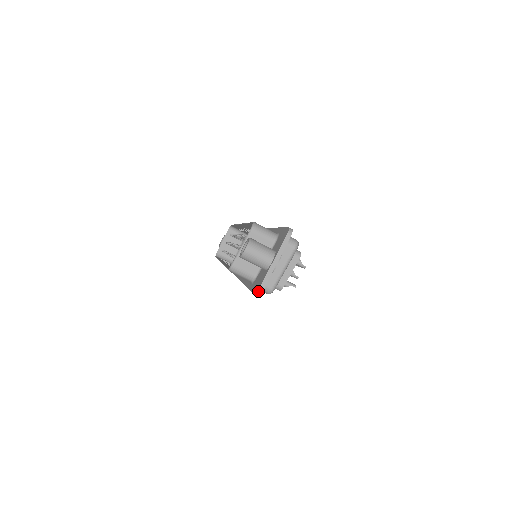
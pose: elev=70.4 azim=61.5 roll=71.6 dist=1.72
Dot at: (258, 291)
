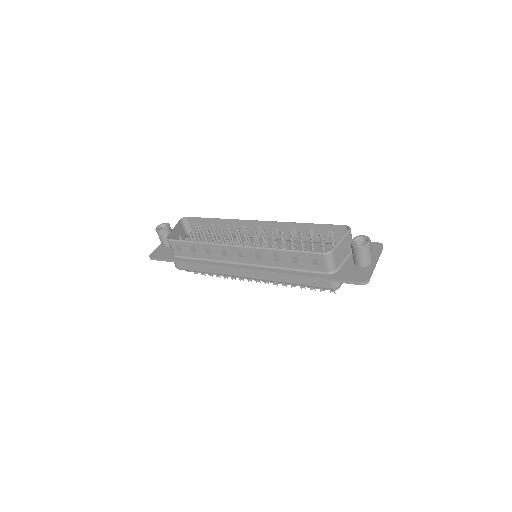
Dot at: (368, 280)
